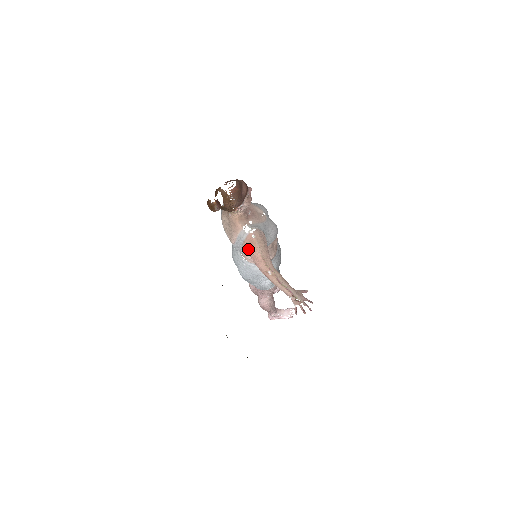
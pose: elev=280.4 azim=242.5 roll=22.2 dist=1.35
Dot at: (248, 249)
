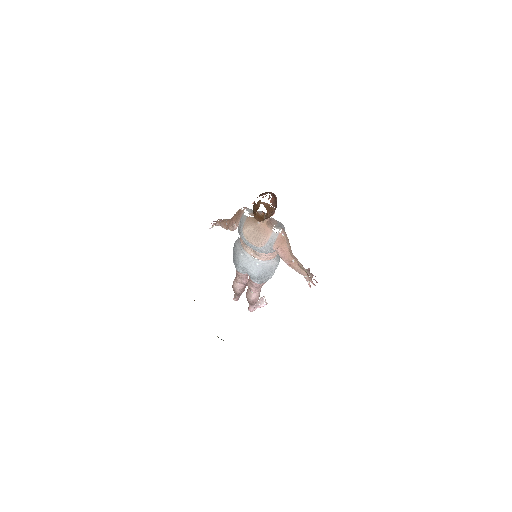
Dot at: (279, 246)
